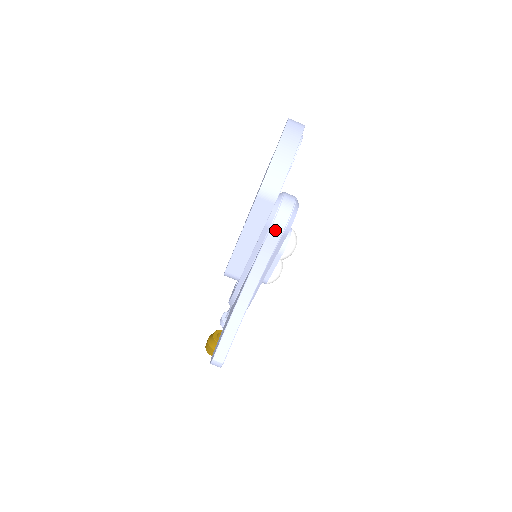
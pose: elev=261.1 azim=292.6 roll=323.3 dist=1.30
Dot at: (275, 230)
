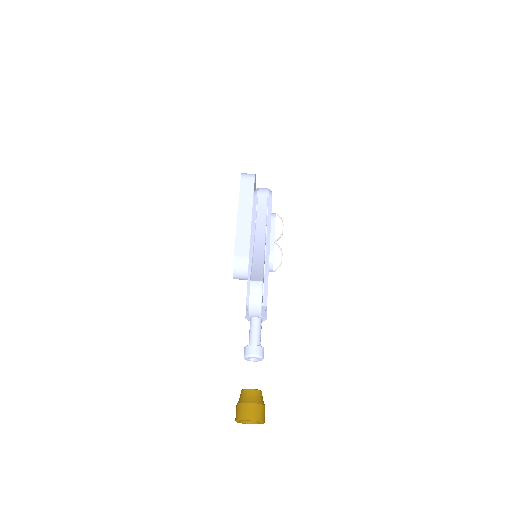
Dot at: (262, 194)
